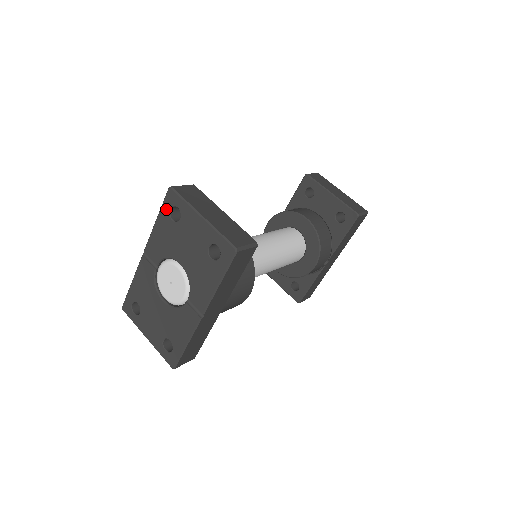
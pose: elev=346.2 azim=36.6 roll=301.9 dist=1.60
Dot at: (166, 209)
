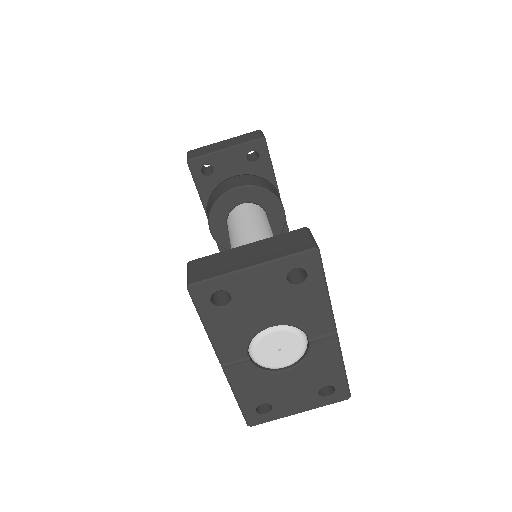
Dot at: (206, 307)
